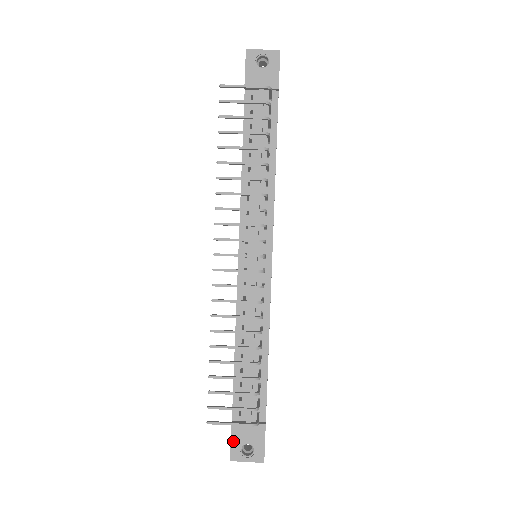
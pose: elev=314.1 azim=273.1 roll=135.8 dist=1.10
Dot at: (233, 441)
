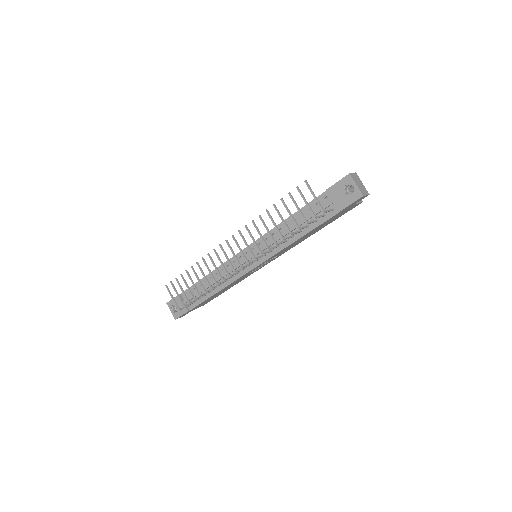
Dot at: occluded
